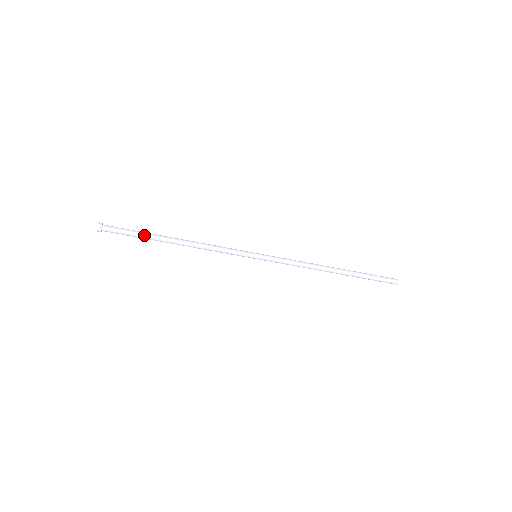
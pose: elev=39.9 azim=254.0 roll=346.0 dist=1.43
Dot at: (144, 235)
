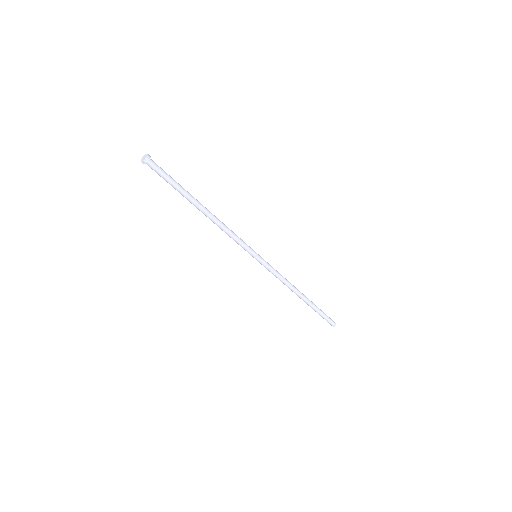
Dot at: (182, 187)
